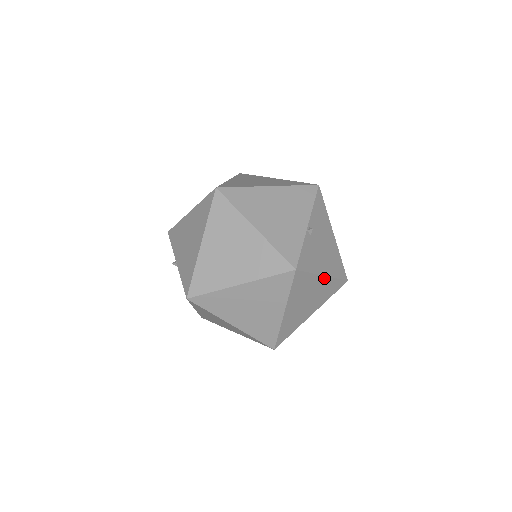
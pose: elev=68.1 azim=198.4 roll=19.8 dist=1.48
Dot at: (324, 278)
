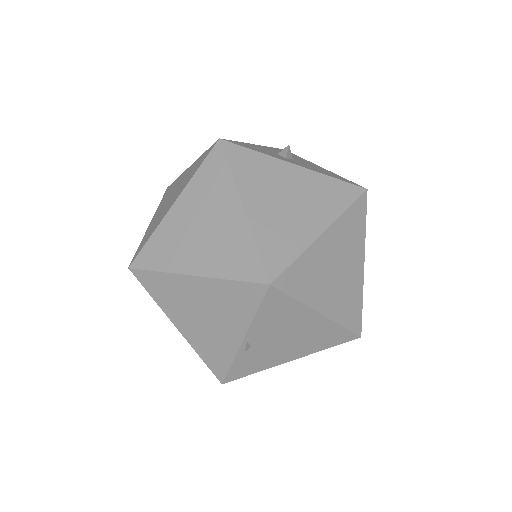
Dot at: (295, 358)
